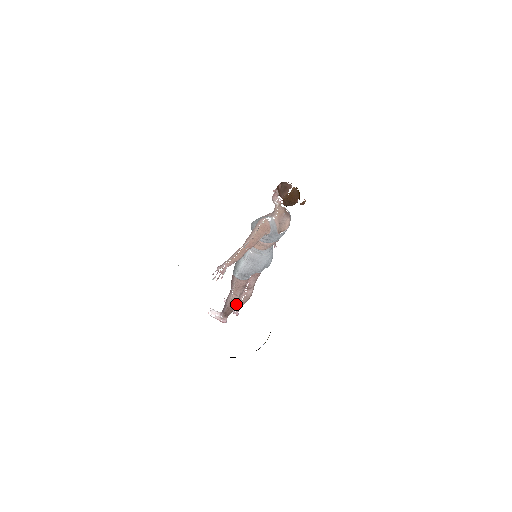
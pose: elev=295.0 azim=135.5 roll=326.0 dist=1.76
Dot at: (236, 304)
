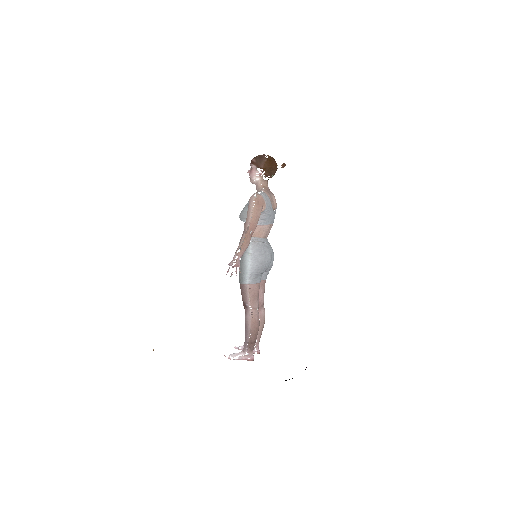
Dot at: (258, 322)
